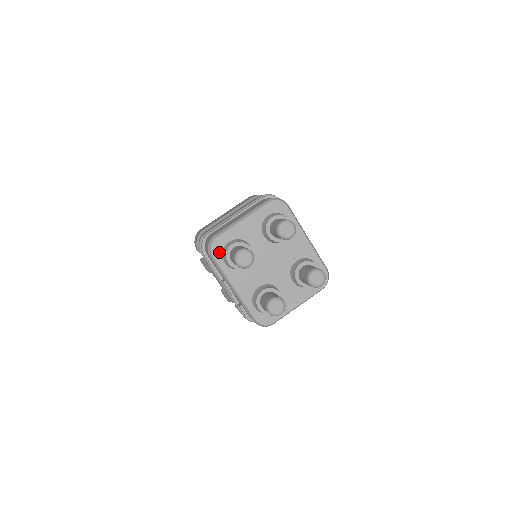
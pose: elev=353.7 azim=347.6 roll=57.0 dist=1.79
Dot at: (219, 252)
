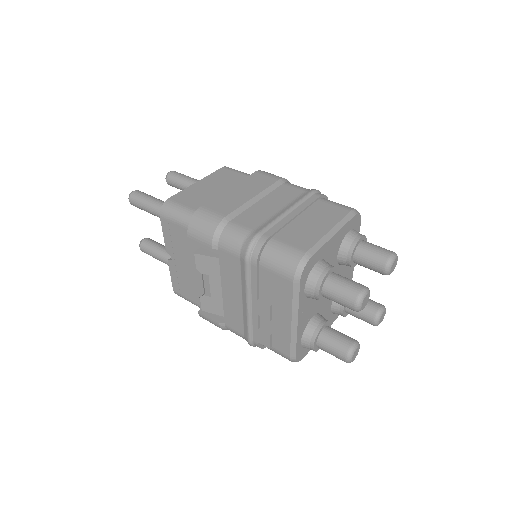
Dot at: (306, 276)
